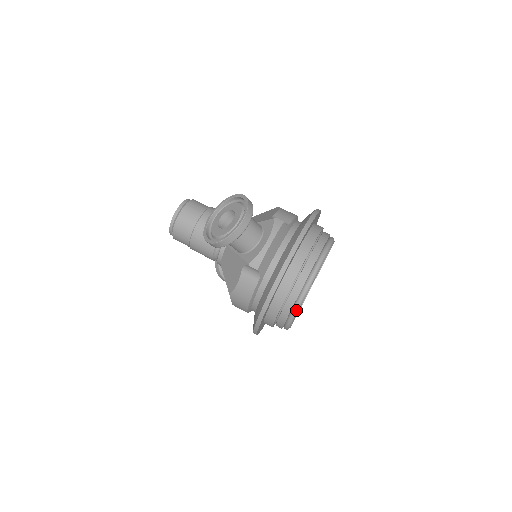
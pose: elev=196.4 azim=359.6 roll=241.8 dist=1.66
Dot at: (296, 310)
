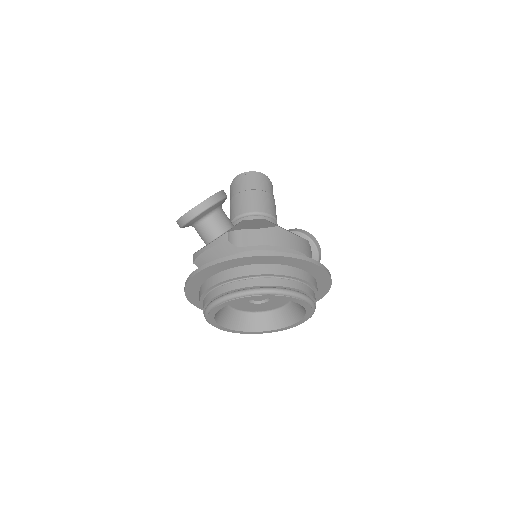
Dot at: (205, 318)
